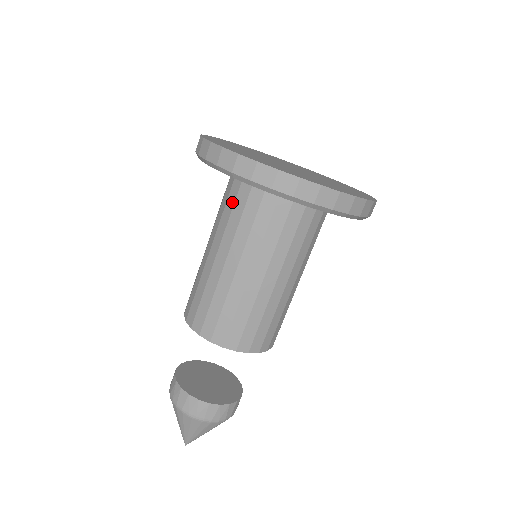
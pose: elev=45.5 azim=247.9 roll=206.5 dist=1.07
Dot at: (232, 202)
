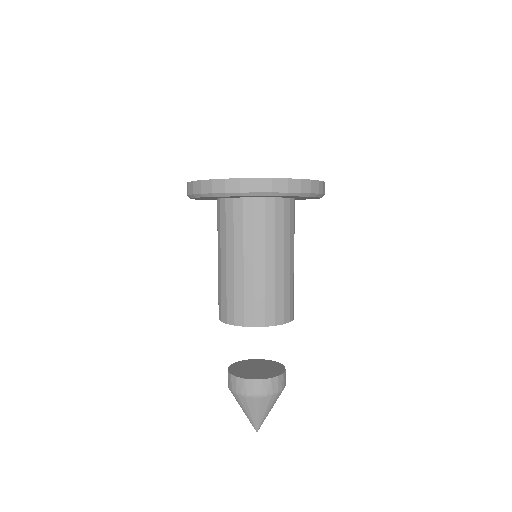
Dot at: (219, 219)
